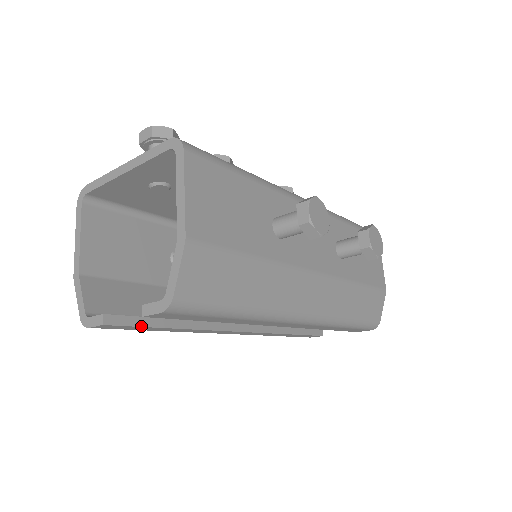
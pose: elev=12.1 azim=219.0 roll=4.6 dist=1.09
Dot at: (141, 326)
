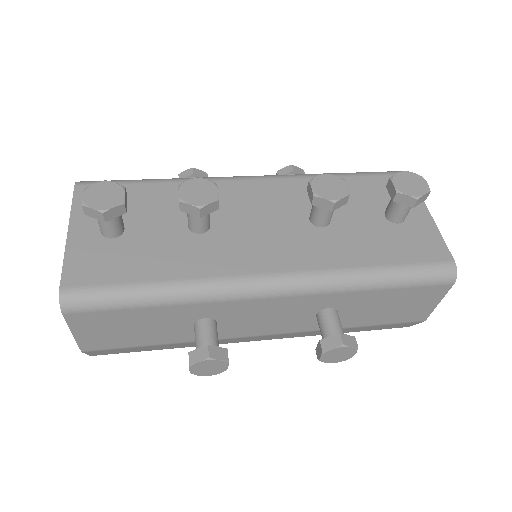
Dot at: occluded
